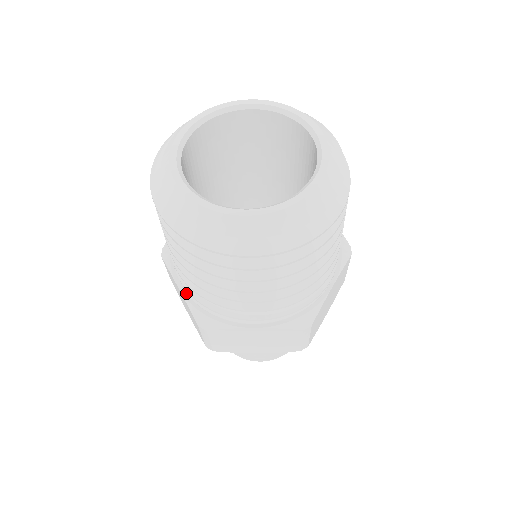
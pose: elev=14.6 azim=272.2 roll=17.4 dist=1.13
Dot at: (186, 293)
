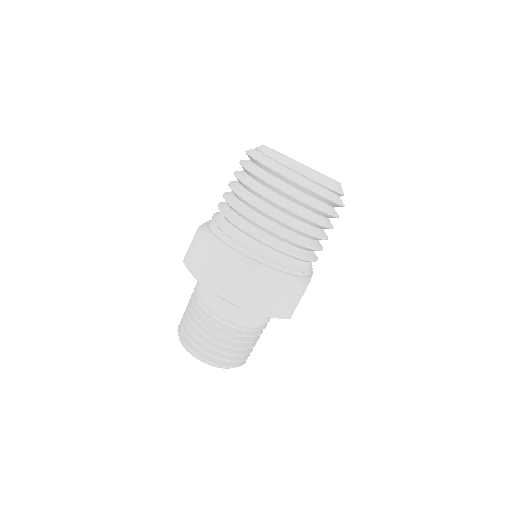
Dot at: (229, 245)
